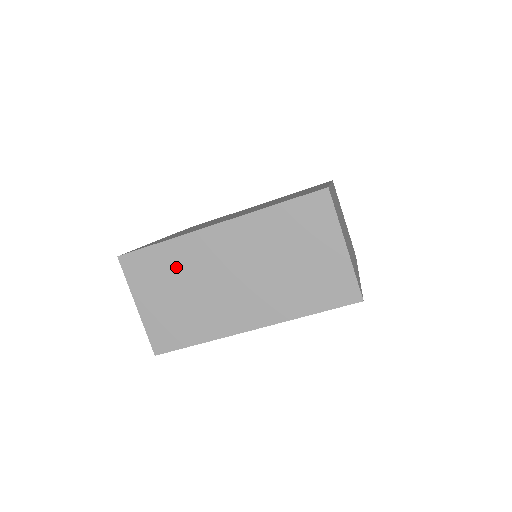
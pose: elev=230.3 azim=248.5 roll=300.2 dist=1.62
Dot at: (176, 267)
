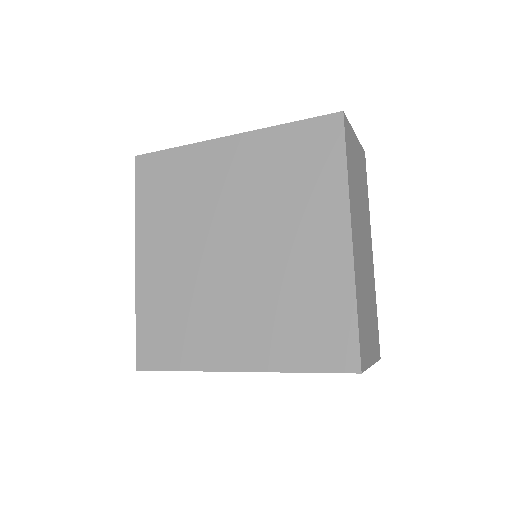
Dot at: occluded
